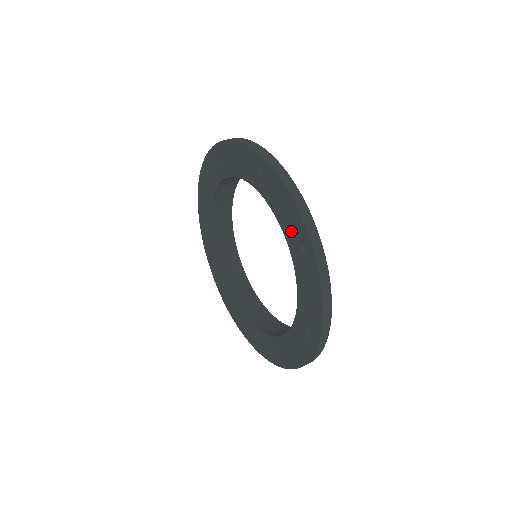
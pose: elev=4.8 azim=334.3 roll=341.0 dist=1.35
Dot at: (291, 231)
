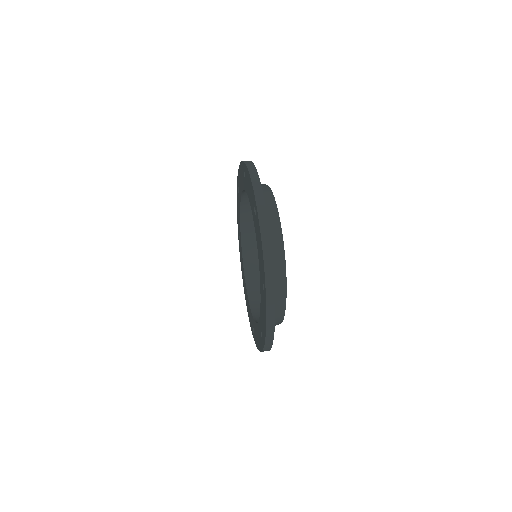
Dot at: (252, 203)
